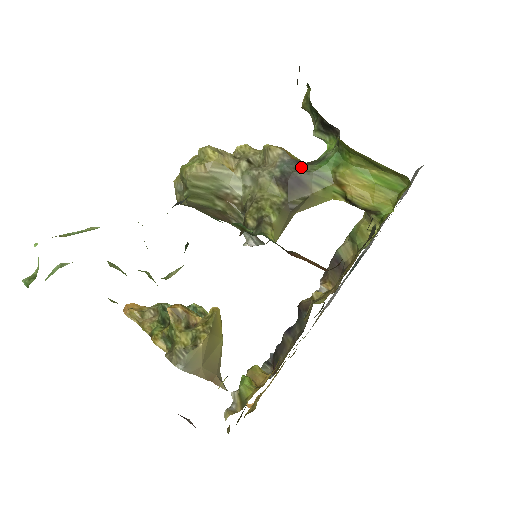
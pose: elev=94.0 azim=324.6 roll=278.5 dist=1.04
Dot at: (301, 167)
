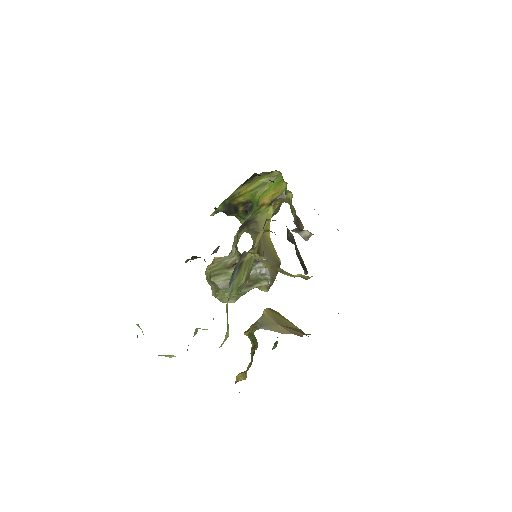
Dot at: occluded
